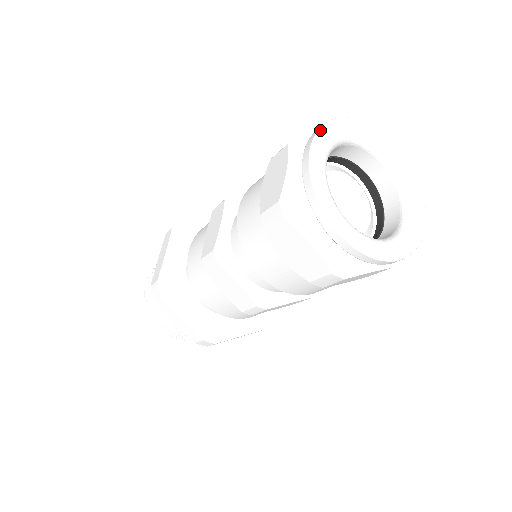
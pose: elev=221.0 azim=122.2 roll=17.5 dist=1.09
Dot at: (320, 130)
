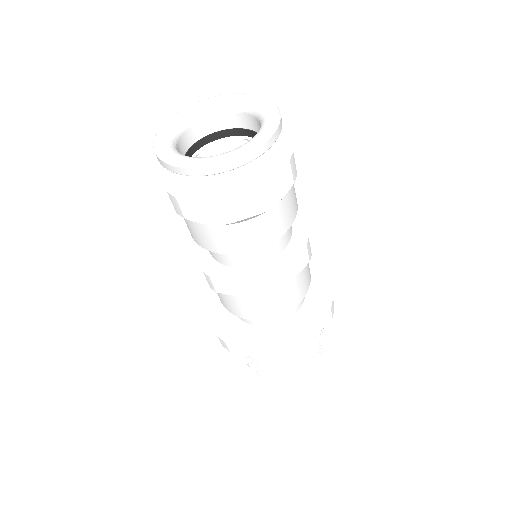
Dot at: (157, 132)
